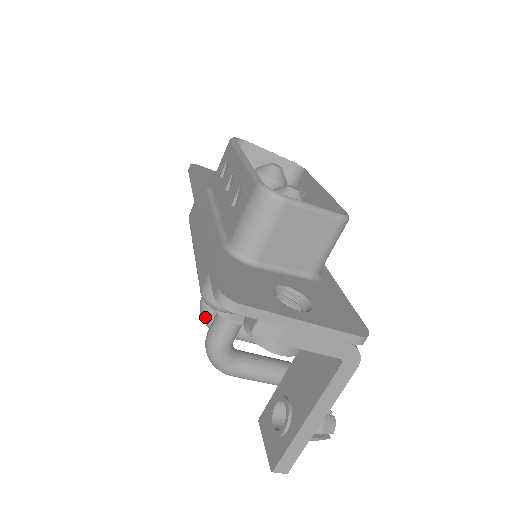
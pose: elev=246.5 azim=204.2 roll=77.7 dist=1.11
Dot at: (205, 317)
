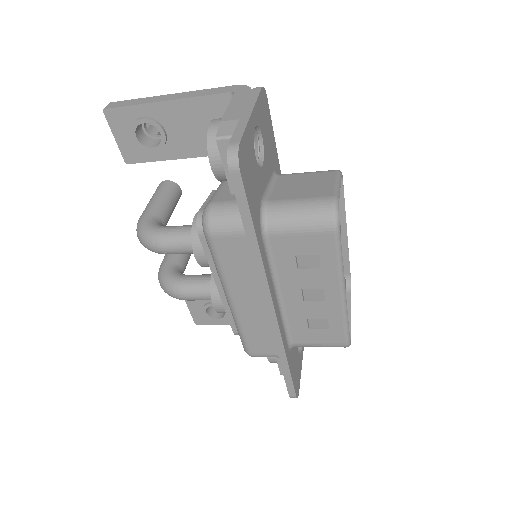
Dot at: occluded
